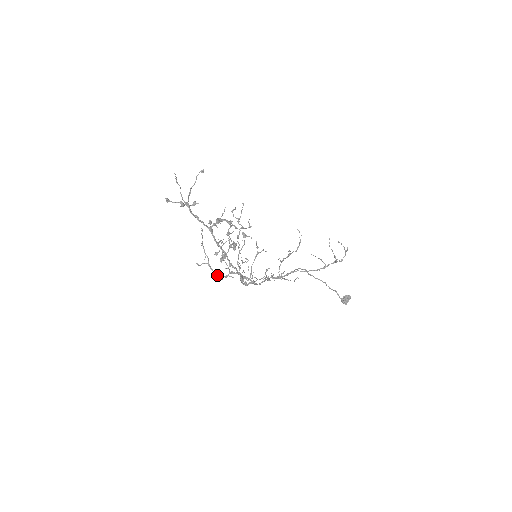
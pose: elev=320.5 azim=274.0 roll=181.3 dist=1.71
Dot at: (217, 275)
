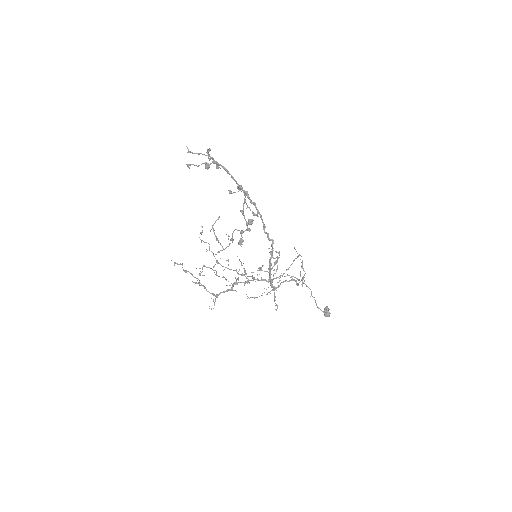
Dot at: (218, 294)
